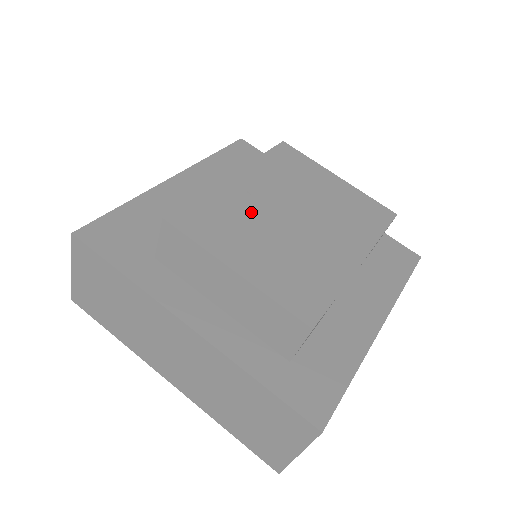
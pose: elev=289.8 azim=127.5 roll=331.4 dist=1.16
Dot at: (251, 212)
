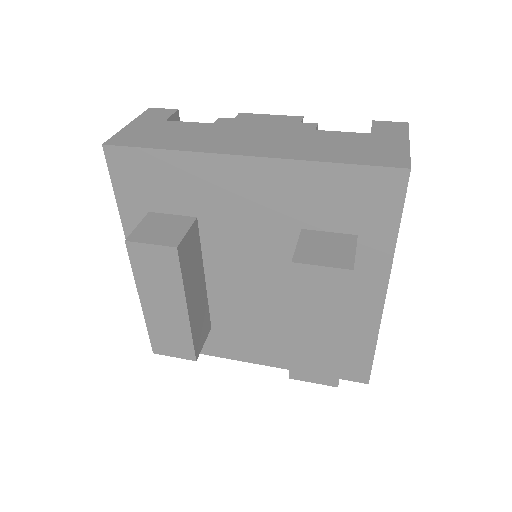
Dot at: (275, 246)
